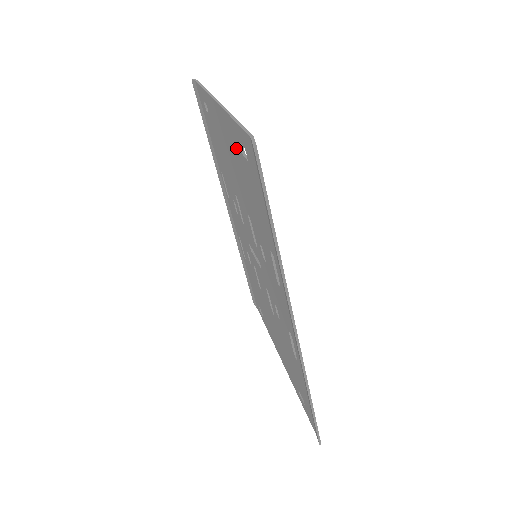
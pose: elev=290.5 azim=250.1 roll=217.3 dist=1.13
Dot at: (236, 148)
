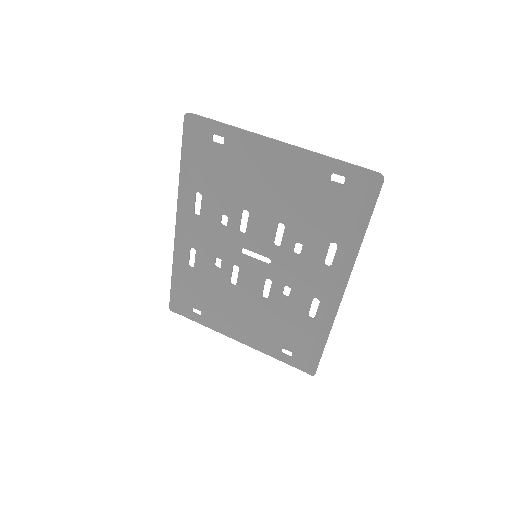
Dot at: (312, 176)
